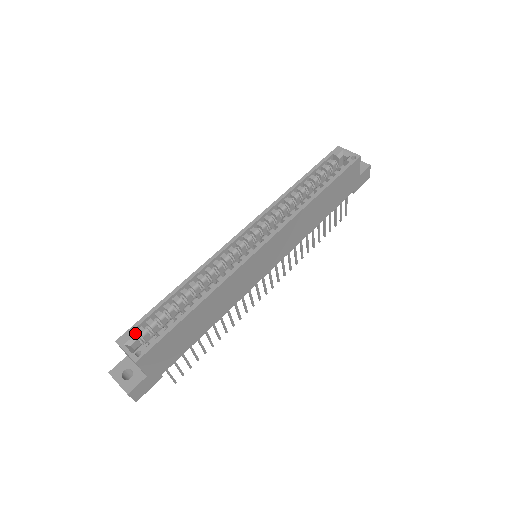
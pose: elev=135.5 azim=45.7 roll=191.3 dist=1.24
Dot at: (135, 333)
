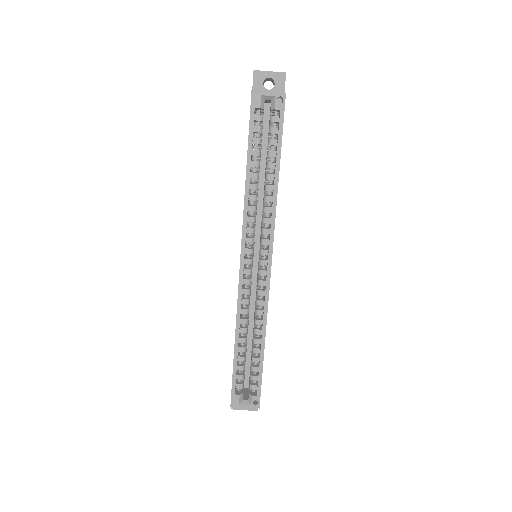
Dot at: (235, 389)
